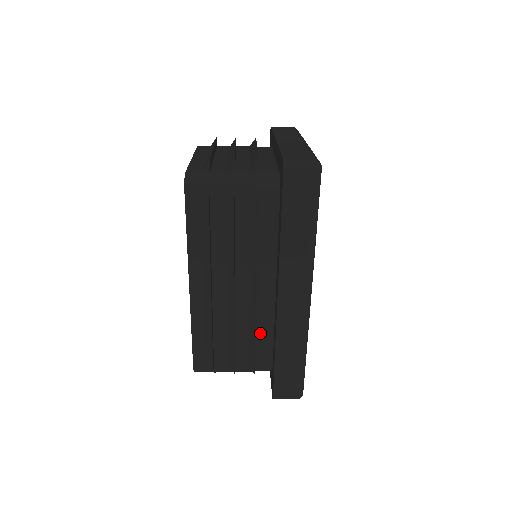
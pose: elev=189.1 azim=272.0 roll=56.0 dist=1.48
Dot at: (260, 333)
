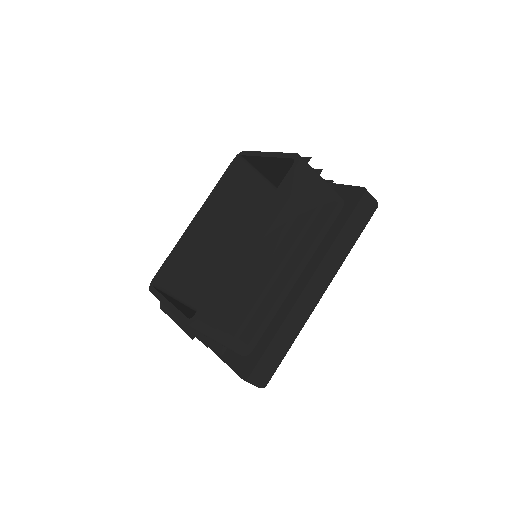
Dot at: occluded
